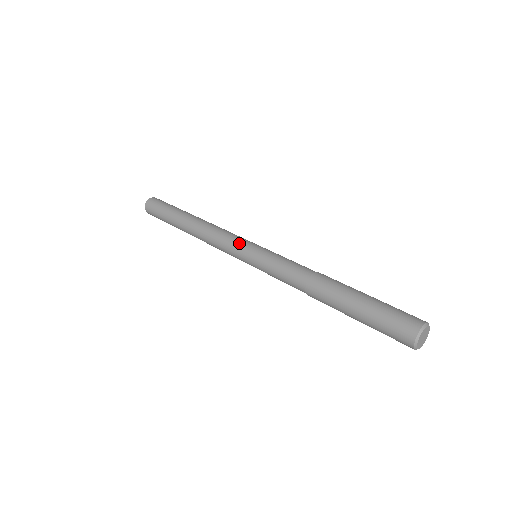
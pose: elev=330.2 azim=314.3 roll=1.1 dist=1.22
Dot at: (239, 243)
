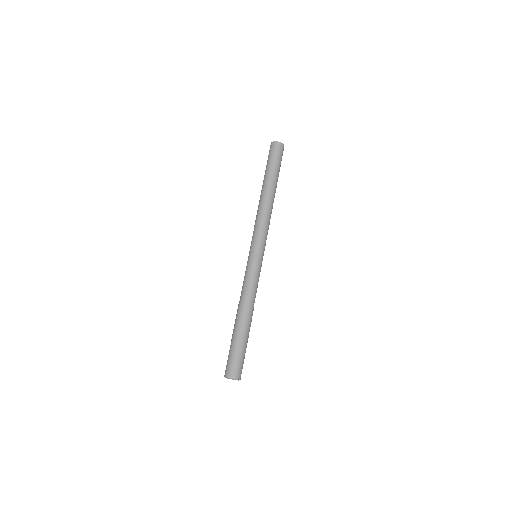
Dot at: (253, 242)
